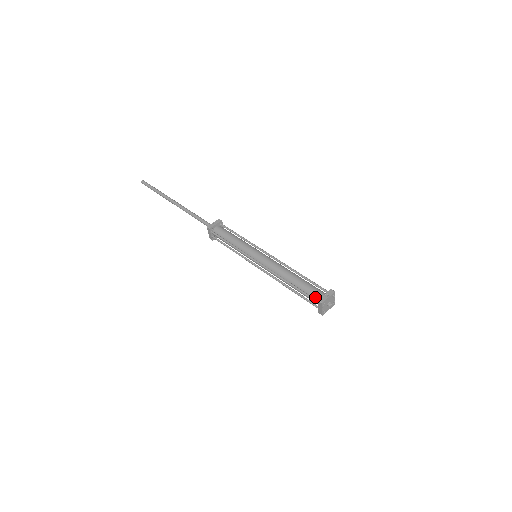
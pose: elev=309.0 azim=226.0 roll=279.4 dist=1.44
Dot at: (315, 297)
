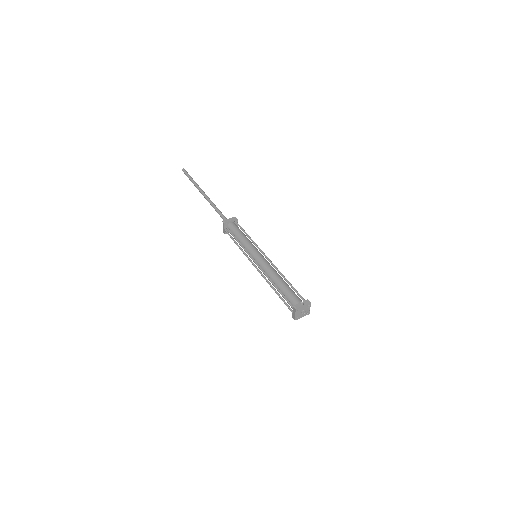
Dot at: (293, 303)
